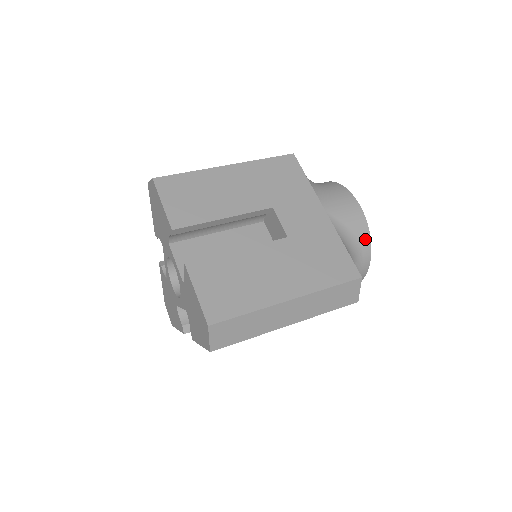
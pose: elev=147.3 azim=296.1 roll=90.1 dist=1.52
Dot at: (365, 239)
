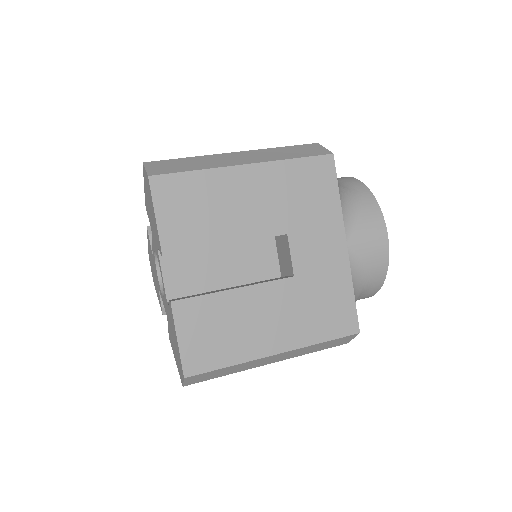
Dot at: (380, 277)
